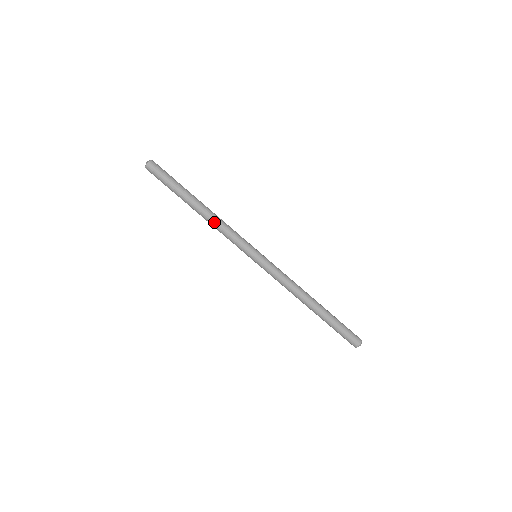
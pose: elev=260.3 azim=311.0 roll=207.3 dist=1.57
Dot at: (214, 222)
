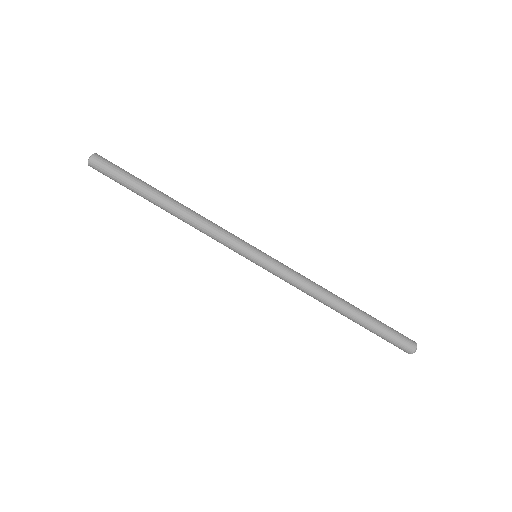
Dot at: (193, 218)
